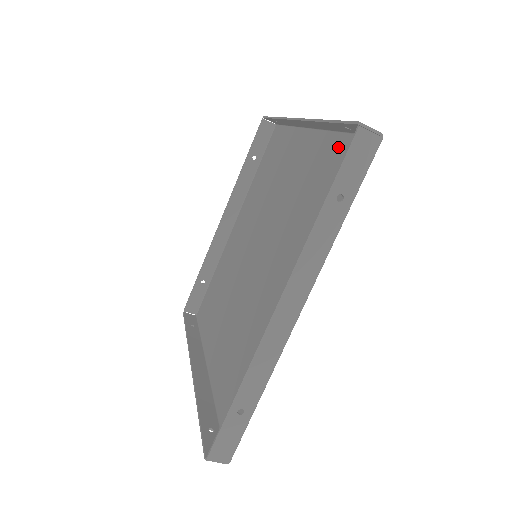
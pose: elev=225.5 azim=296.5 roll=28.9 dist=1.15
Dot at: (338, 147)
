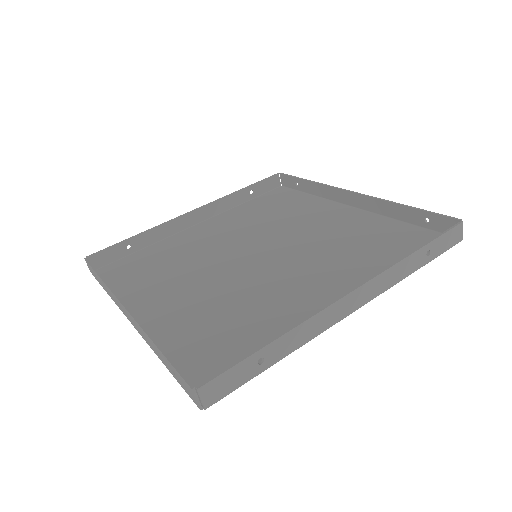
Dot at: (399, 228)
